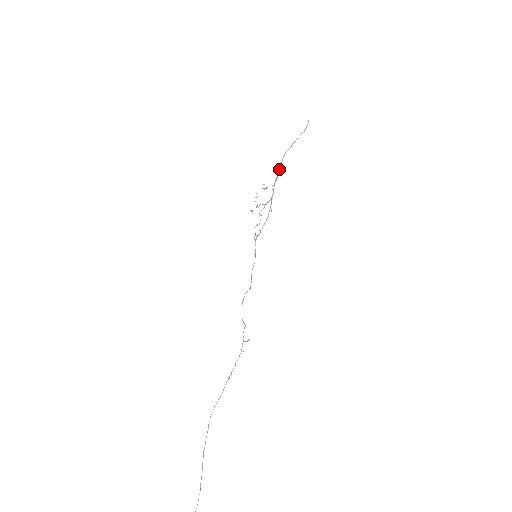
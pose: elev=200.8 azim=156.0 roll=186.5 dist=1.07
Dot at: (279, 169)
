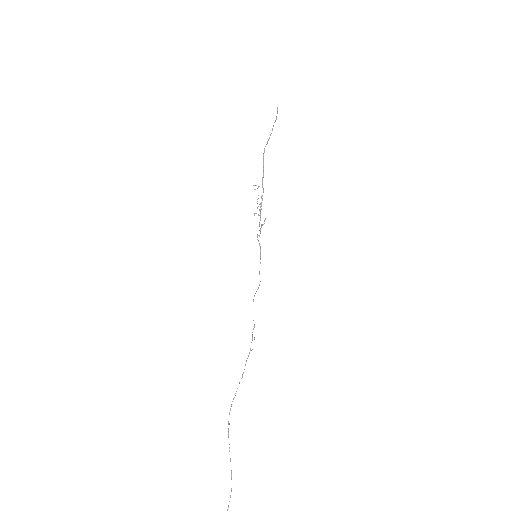
Dot at: (263, 166)
